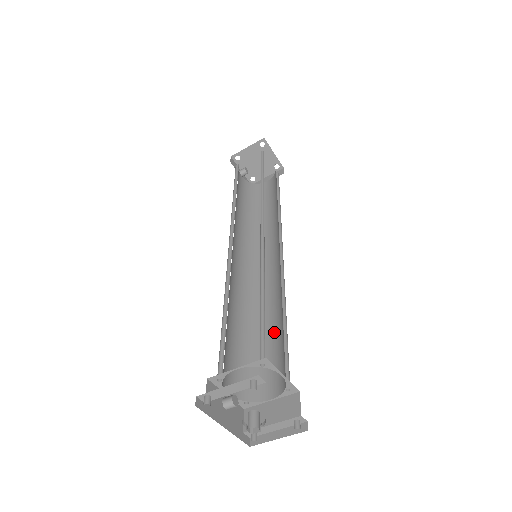
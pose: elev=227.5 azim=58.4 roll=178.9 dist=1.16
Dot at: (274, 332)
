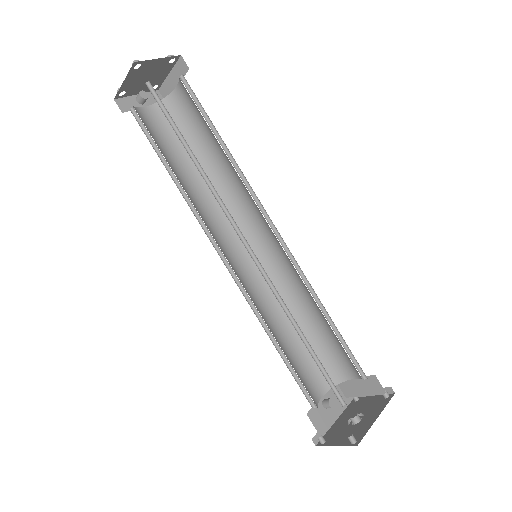
Dot at: (322, 320)
